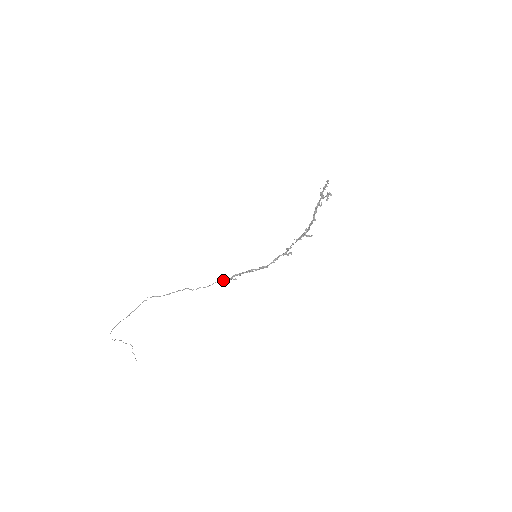
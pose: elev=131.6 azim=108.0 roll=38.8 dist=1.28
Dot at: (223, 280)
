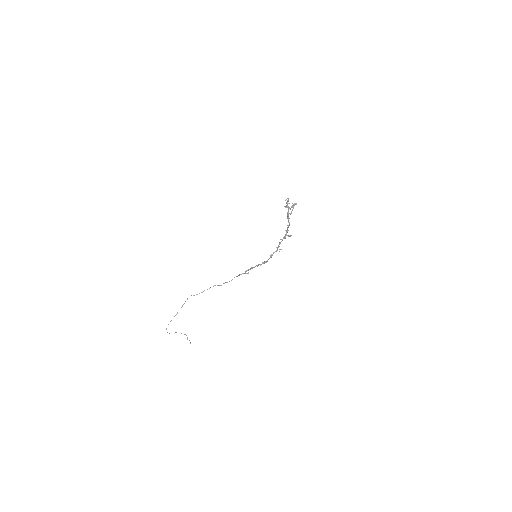
Dot at: (239, 275)
